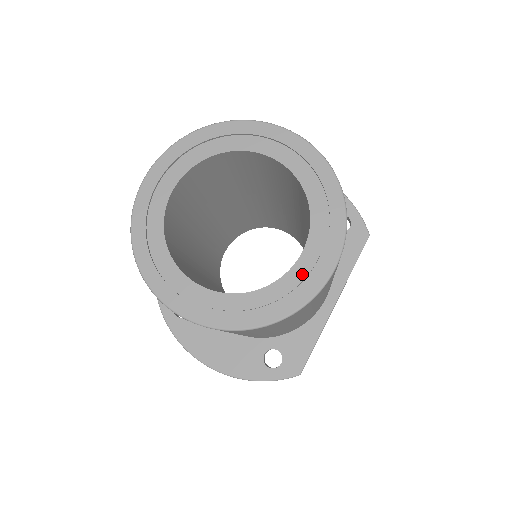
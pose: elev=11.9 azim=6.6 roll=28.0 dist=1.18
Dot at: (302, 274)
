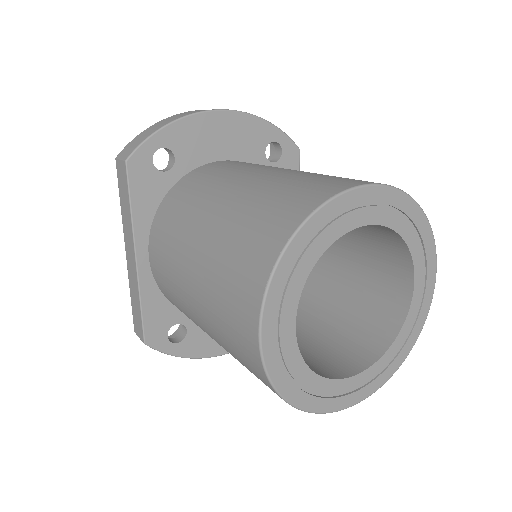
Dot at: (418, 303)
